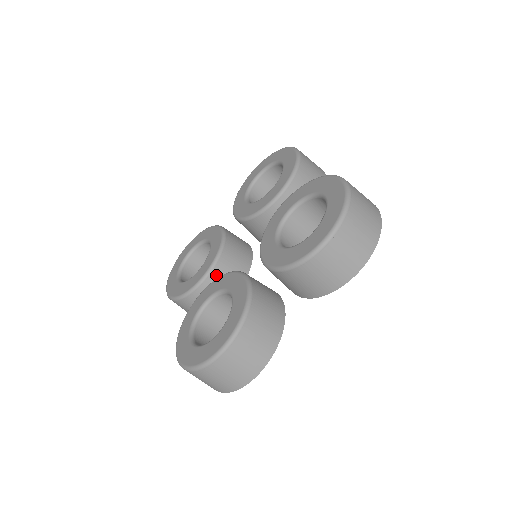
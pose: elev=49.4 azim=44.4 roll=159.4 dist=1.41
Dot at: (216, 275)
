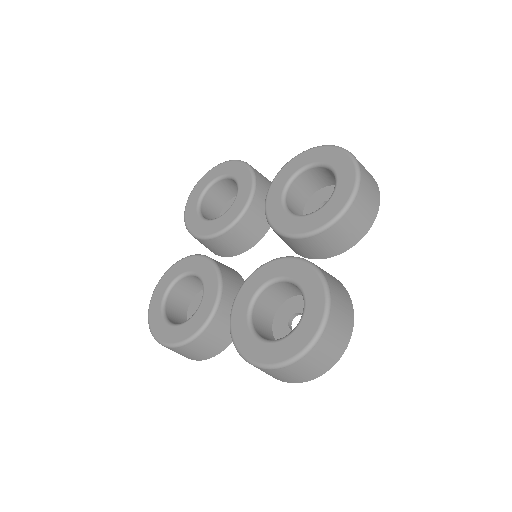
Dot at: (219, 241)
